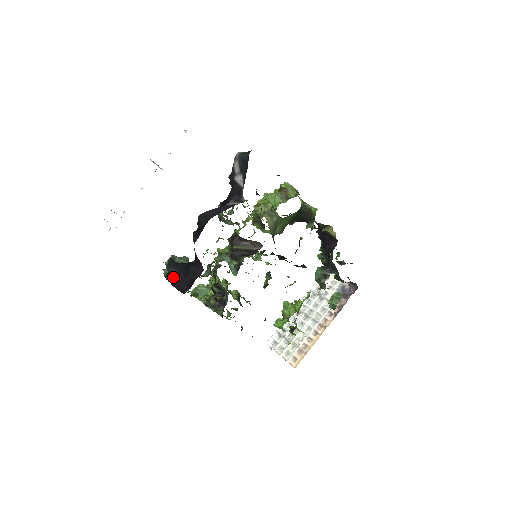
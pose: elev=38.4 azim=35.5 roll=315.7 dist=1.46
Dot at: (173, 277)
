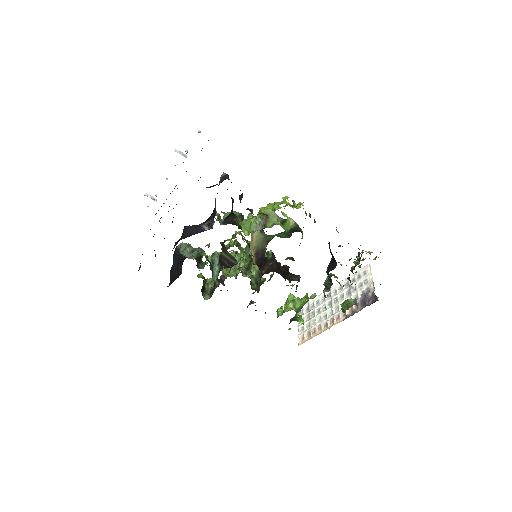
Dot at: (172, 265)
